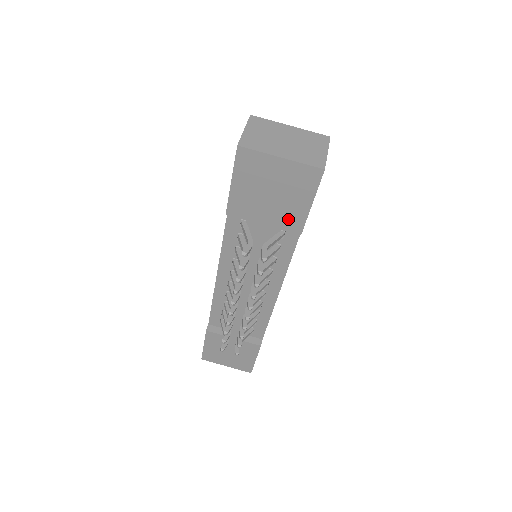
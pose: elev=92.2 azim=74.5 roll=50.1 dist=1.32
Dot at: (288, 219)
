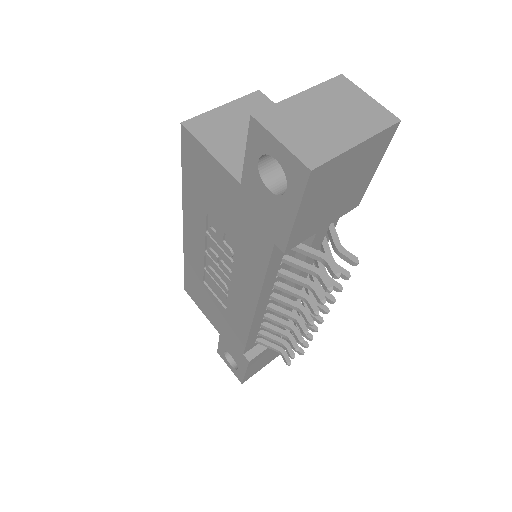
Dot at: (350, 201)
